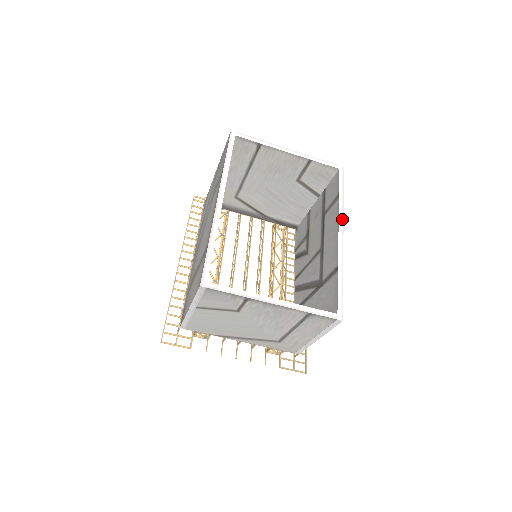
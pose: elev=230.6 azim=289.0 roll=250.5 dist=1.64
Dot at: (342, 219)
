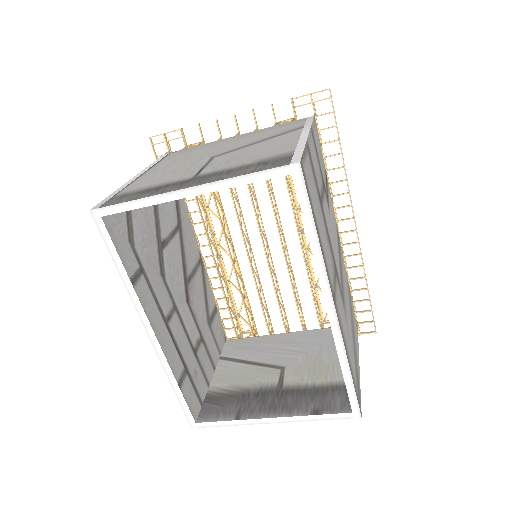
Dot at: (326, 281)
